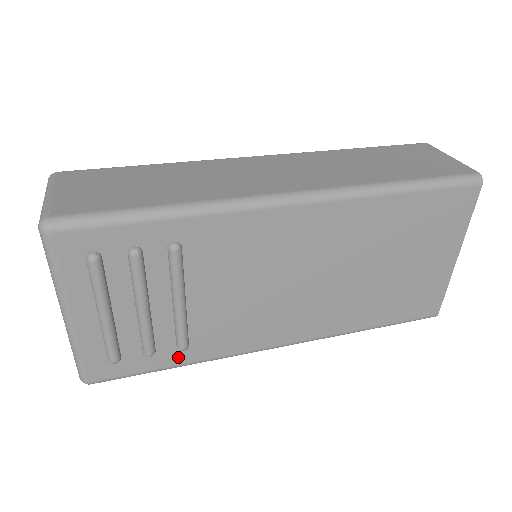
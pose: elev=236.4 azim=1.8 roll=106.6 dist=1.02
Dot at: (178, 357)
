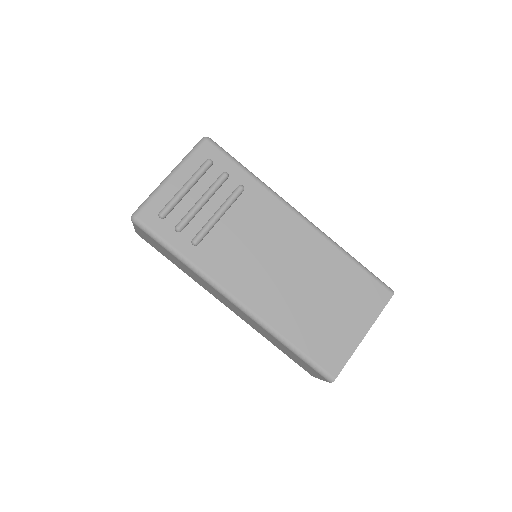
Dot at: (186, 248)
